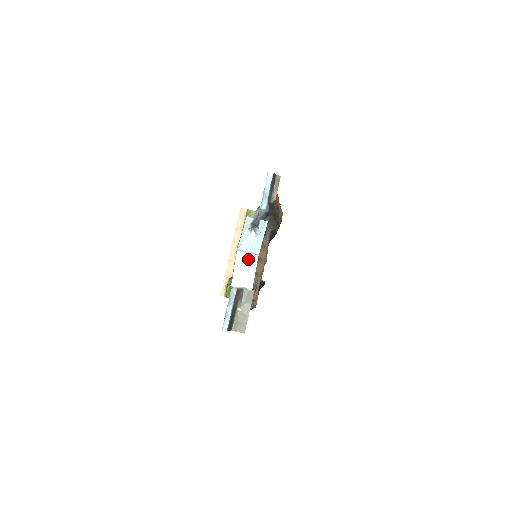
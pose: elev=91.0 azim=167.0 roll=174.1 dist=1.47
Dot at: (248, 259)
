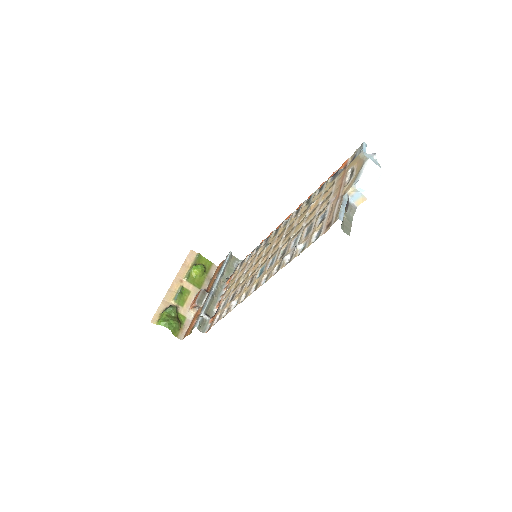
Dot at: (376, 168)
